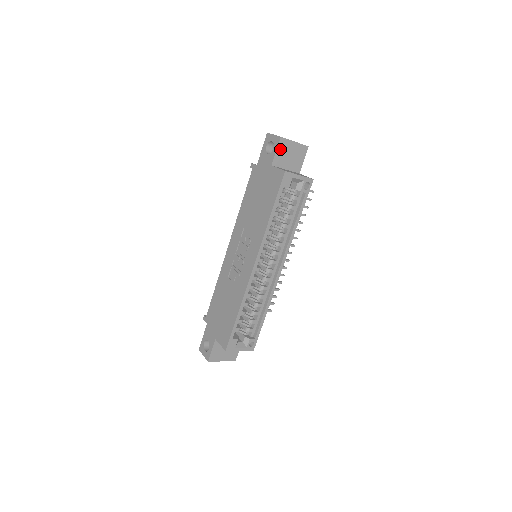
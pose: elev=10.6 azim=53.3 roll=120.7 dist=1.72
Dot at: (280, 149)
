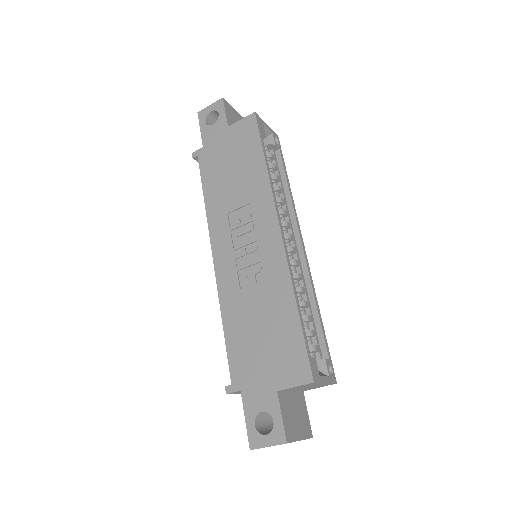
Dot at: (227, 112)
